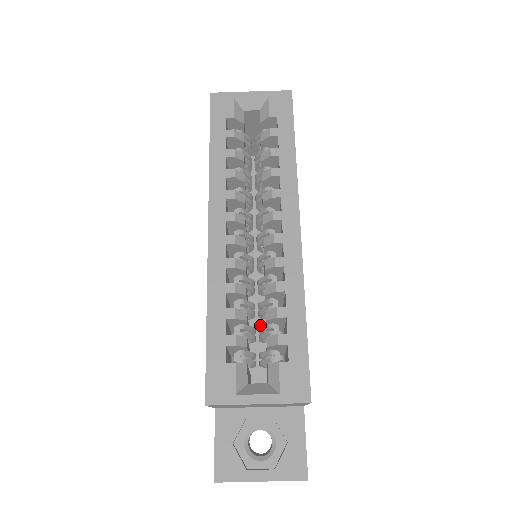
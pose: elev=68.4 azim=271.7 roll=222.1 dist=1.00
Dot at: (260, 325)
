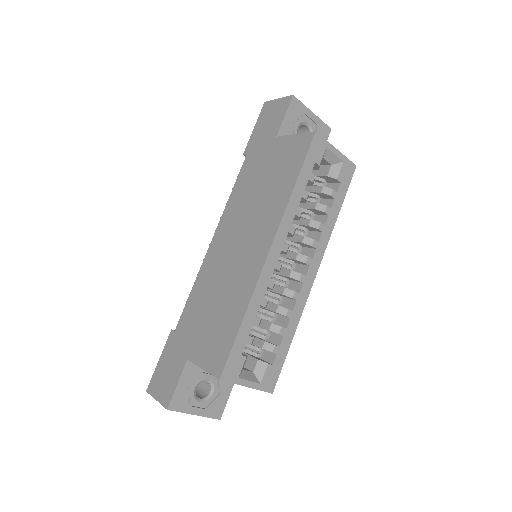
Dot at: occluded
